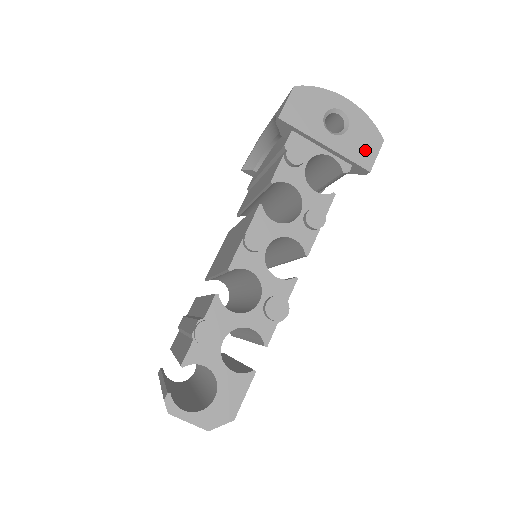
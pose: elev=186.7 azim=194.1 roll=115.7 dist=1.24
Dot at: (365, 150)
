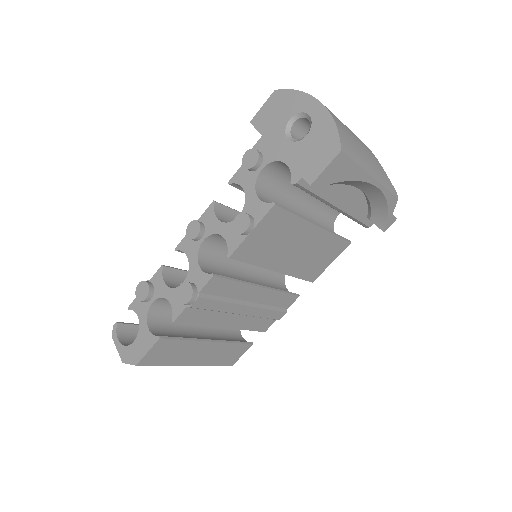
Dot at: (315, 160)
